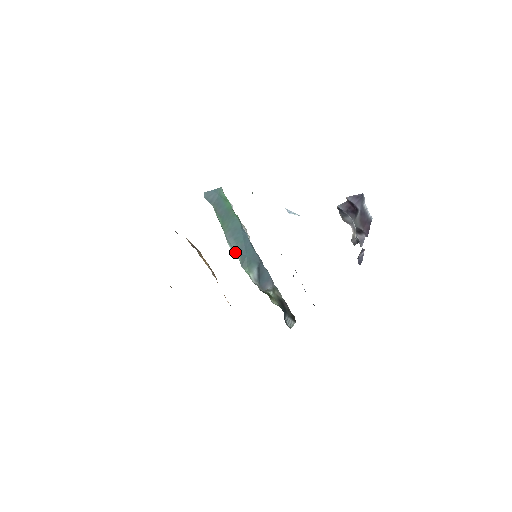
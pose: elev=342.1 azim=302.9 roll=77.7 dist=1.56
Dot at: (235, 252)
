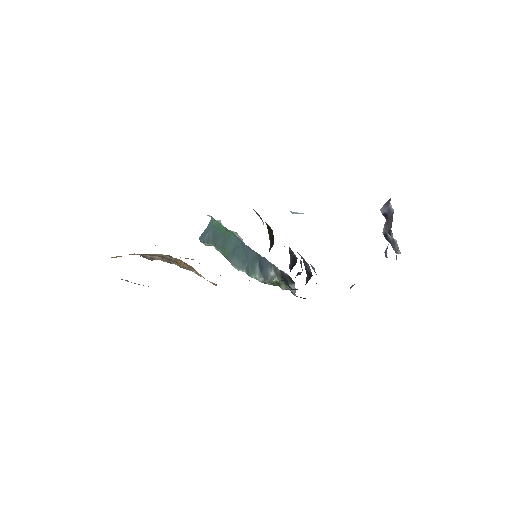
Dot at: (240, 268)
